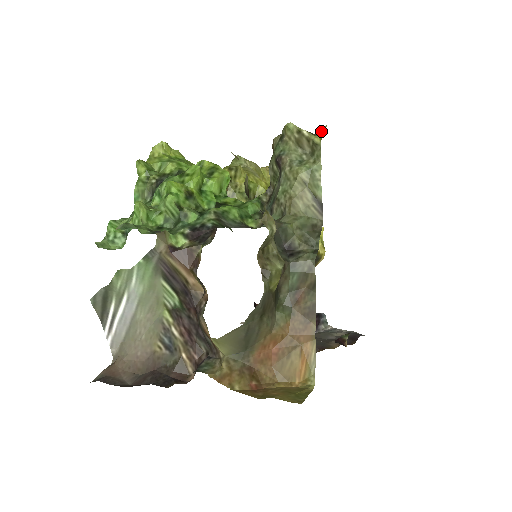
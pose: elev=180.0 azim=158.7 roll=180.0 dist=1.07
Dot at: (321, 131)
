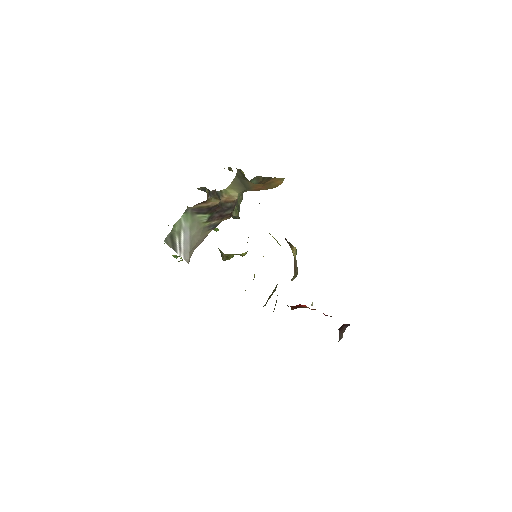
Dot at: occluded
